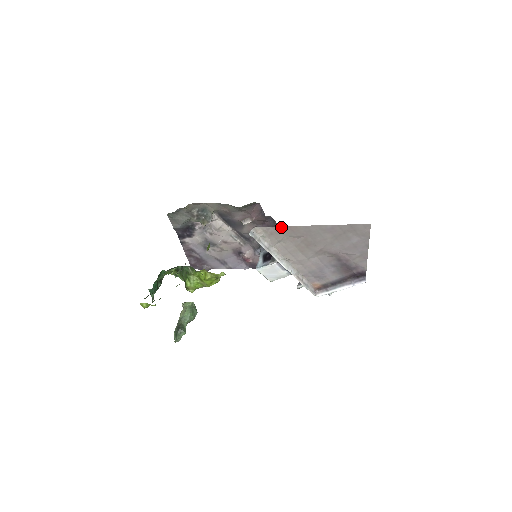
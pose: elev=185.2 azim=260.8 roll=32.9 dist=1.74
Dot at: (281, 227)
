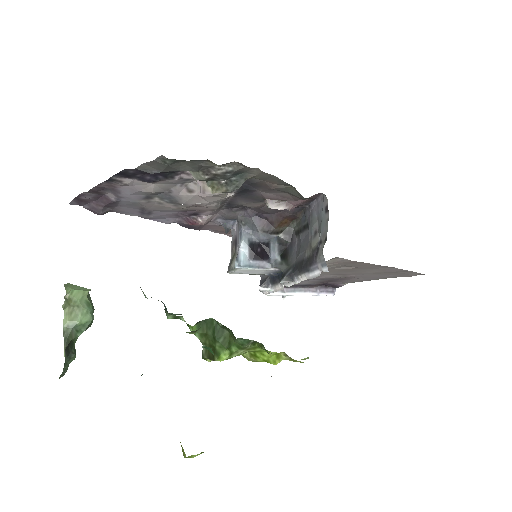
Dot at: occluded
